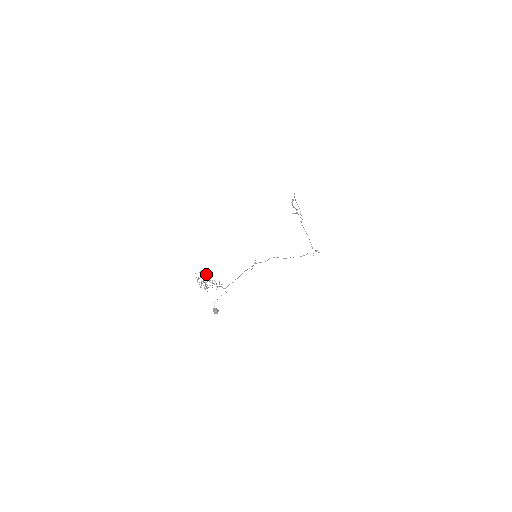
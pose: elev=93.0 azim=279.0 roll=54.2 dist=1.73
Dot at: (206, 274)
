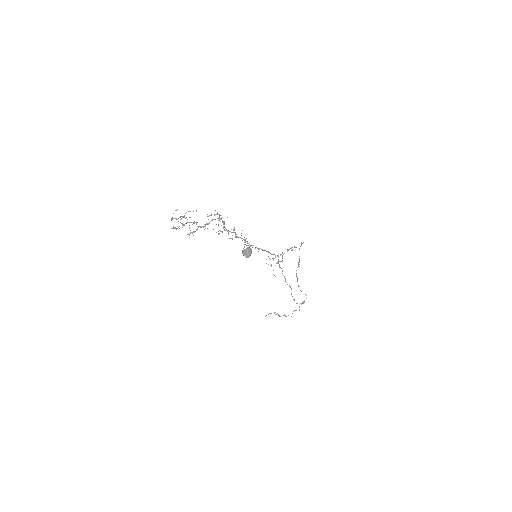
Dot at: occluded
